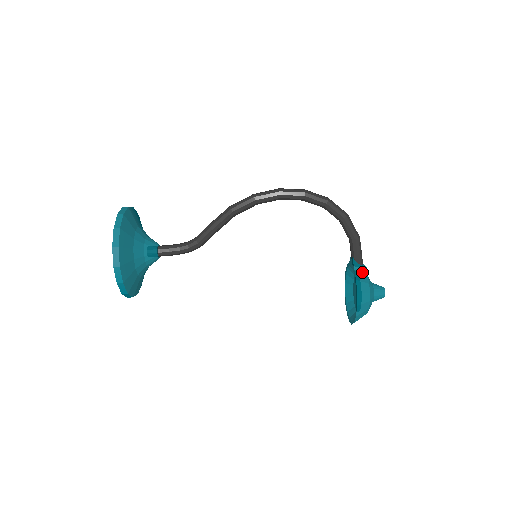
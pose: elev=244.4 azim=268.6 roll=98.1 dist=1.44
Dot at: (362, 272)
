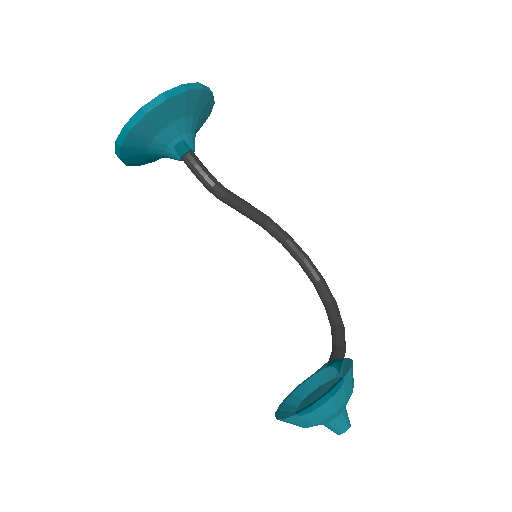
Dot at: occluded
